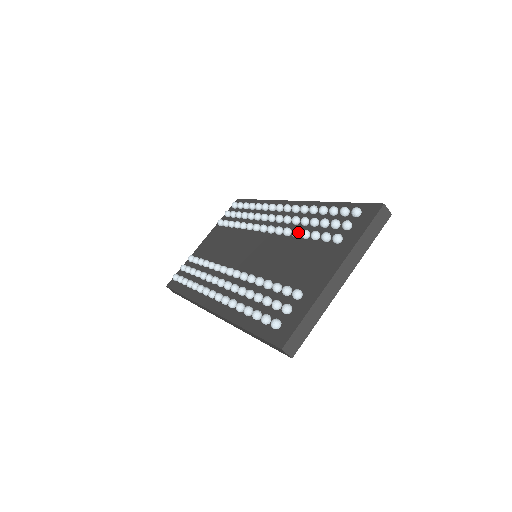
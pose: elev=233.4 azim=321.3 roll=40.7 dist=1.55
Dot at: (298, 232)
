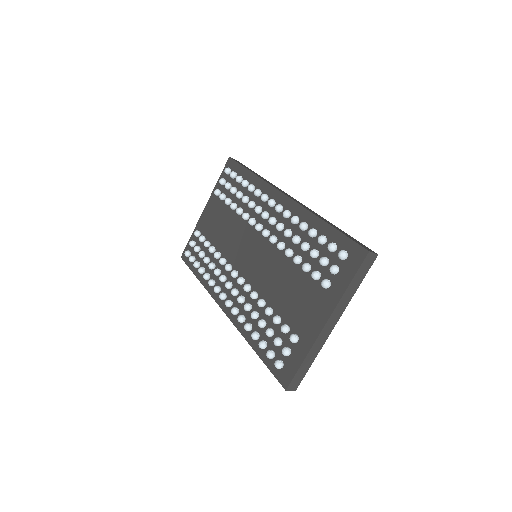
Dot at: (291, 254)
